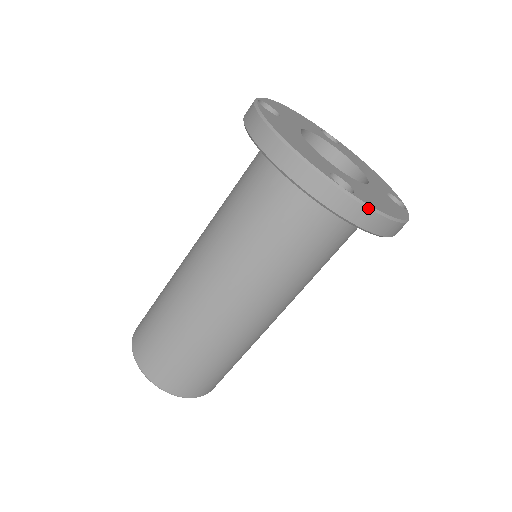
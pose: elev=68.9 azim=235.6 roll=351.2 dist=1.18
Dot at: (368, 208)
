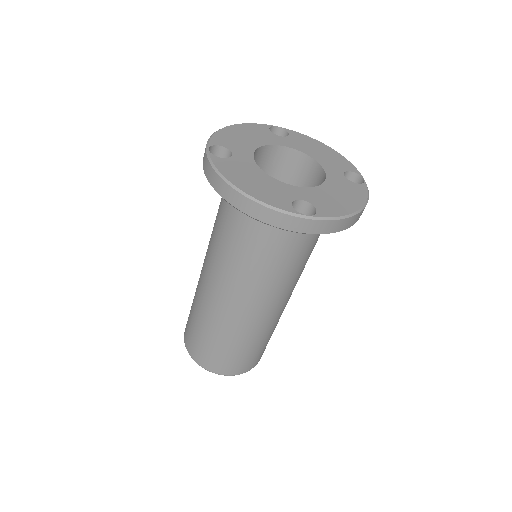
Dot at: (332, 220)
